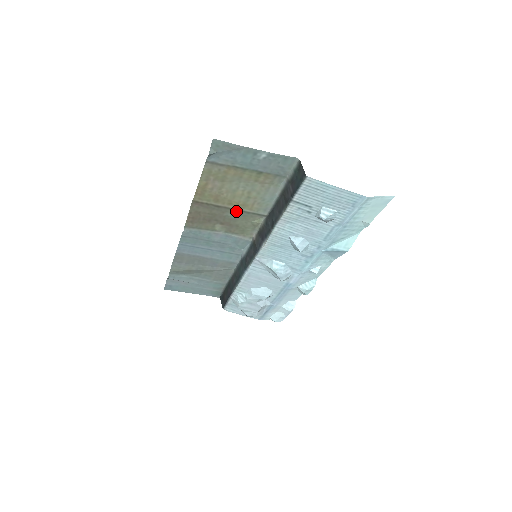
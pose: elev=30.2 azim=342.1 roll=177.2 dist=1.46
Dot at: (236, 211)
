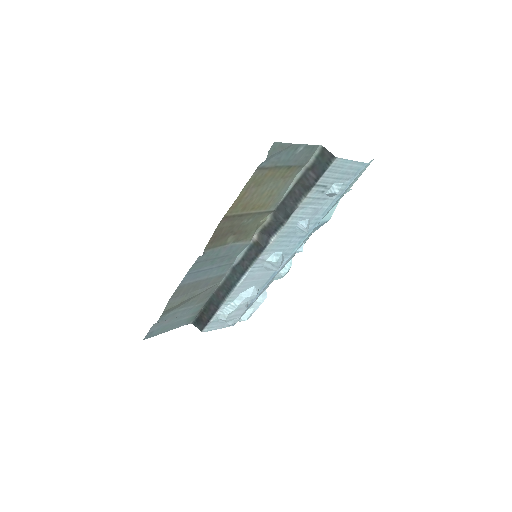
Dot at: (253, 215)
